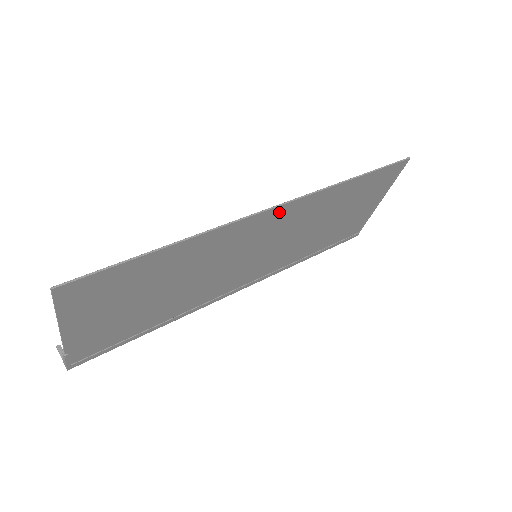
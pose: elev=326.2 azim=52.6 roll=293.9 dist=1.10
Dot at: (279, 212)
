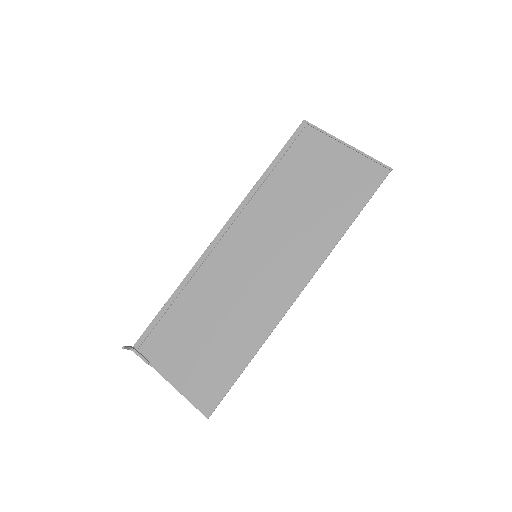
Dot at: (299, 281)
